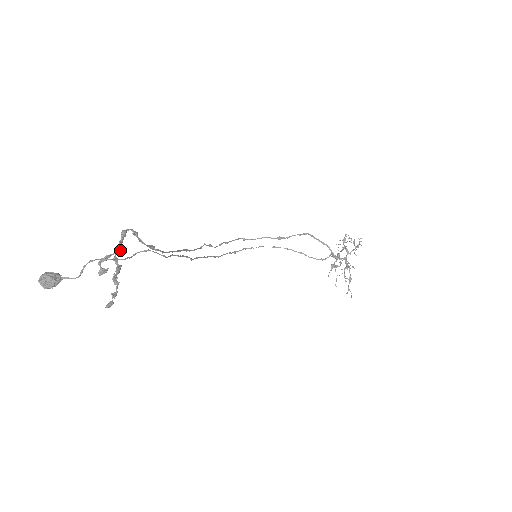
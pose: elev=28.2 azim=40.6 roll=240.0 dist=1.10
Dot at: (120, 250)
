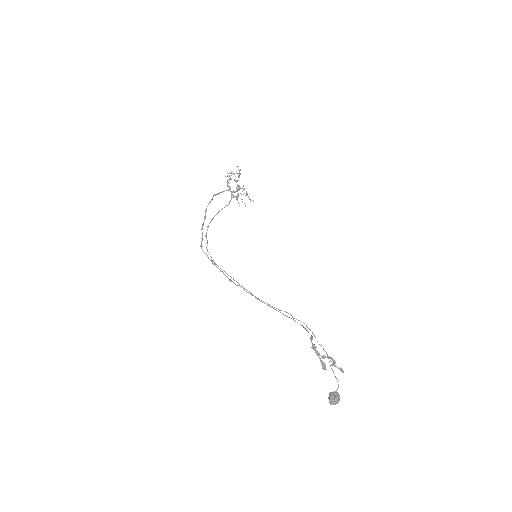
Dot at: occluded
